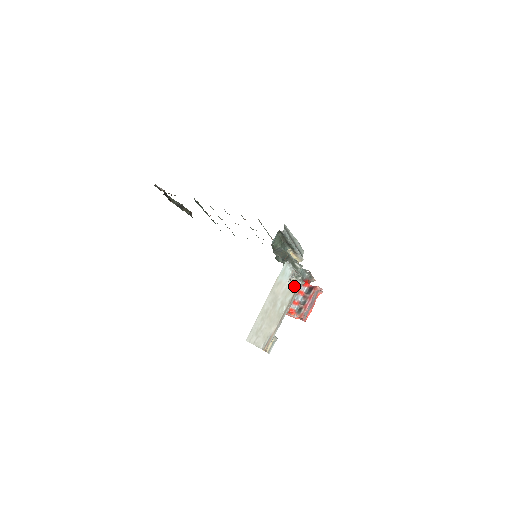
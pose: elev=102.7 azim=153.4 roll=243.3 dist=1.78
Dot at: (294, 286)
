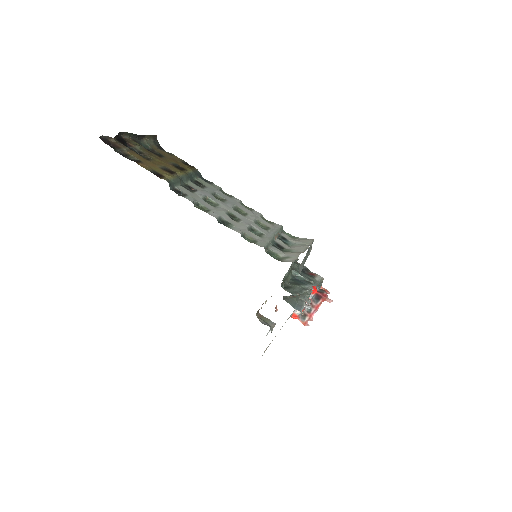
Dot at: occluded
